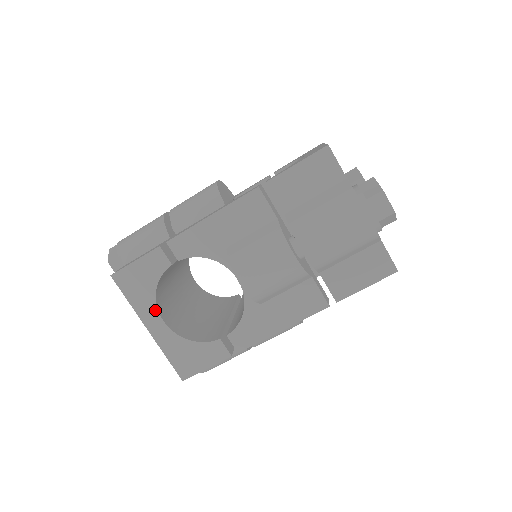
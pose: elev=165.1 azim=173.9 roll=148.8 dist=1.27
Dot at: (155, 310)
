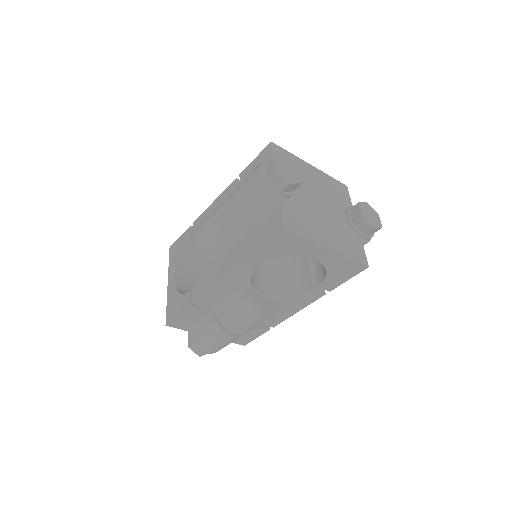
Dot at: (175, 270)
